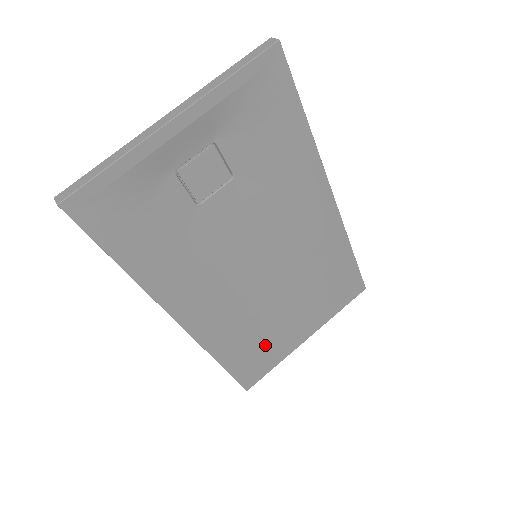
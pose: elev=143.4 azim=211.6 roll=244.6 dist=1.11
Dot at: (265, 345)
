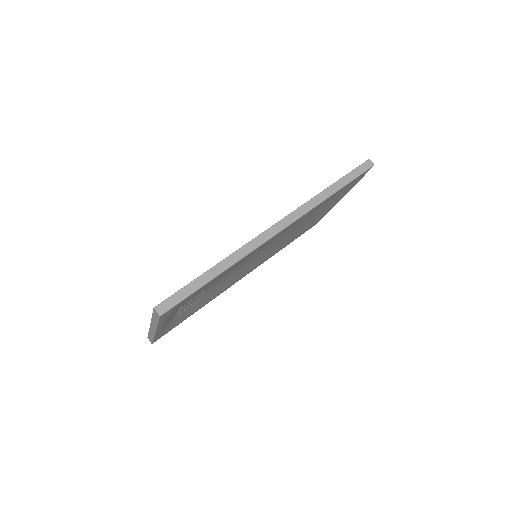
Dot at: occluded
